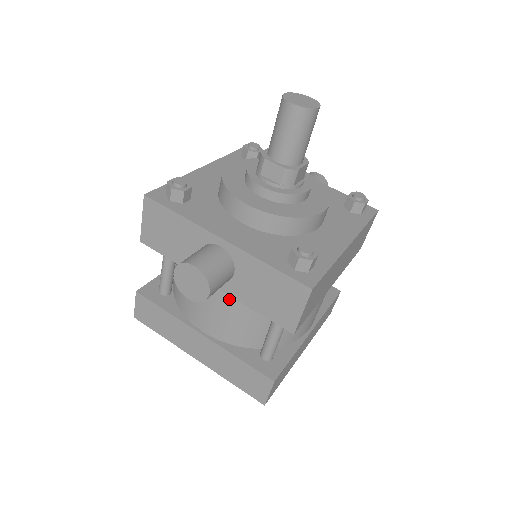
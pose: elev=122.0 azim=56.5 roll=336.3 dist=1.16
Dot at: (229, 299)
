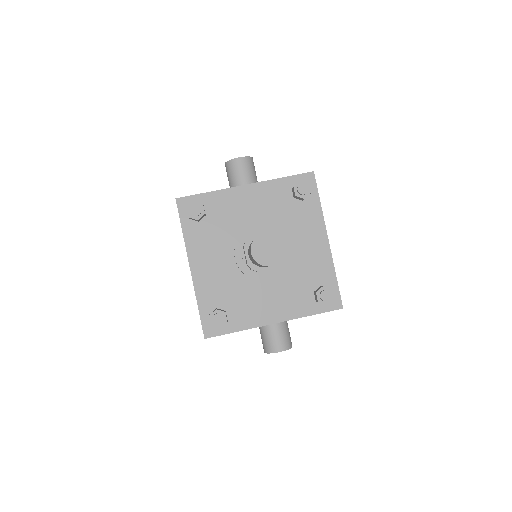
Dot at: occluded
